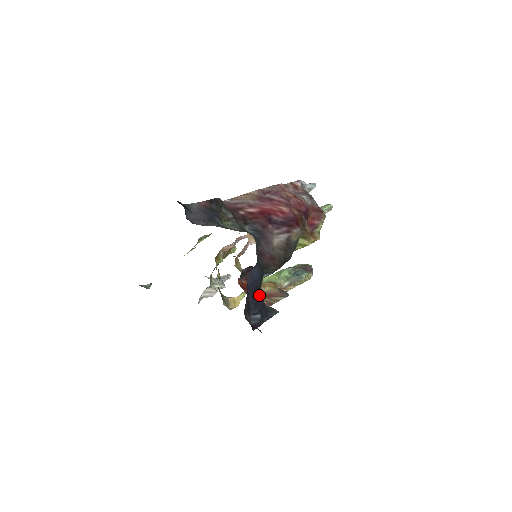
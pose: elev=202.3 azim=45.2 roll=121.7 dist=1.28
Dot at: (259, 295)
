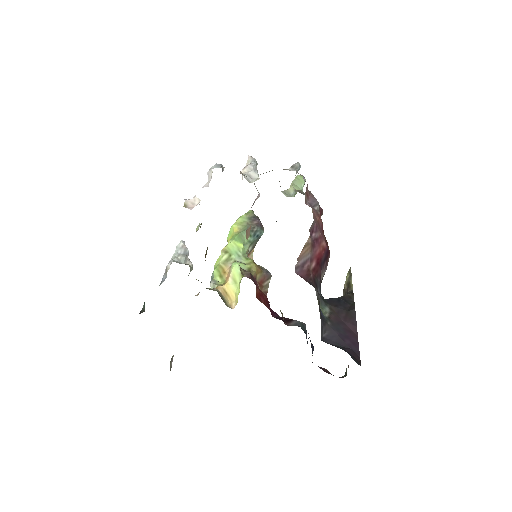
Dot at: occluded
